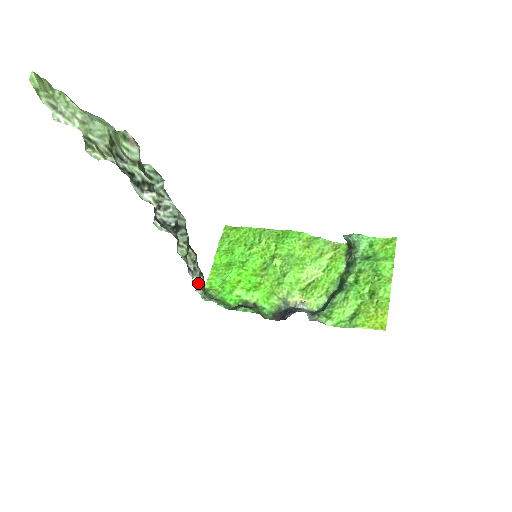
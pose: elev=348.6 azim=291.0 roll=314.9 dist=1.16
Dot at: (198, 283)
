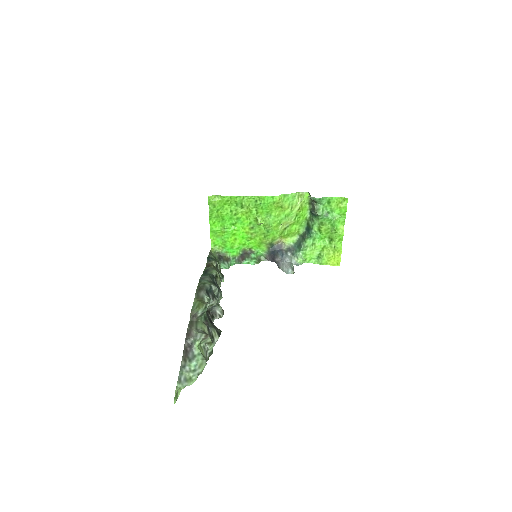
Dot at: occluded
